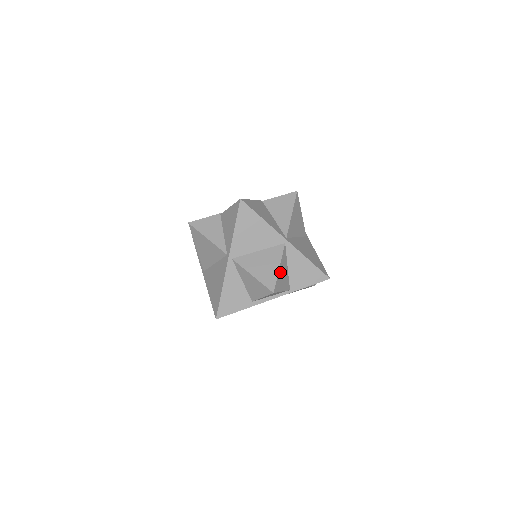
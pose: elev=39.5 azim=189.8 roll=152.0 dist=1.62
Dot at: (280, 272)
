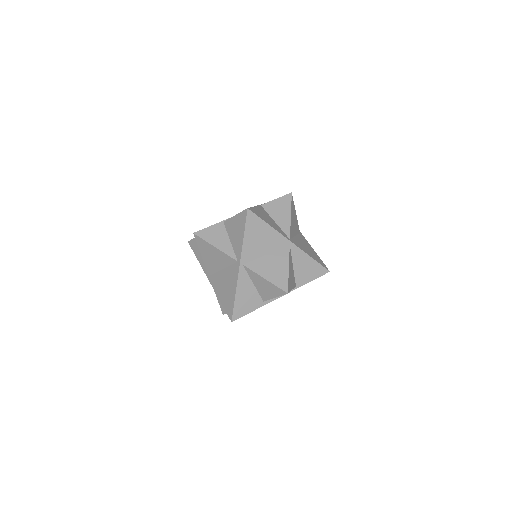
Dot at: (289, 272)
